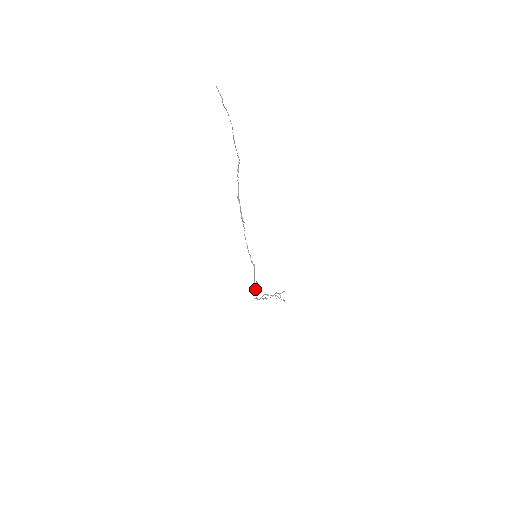
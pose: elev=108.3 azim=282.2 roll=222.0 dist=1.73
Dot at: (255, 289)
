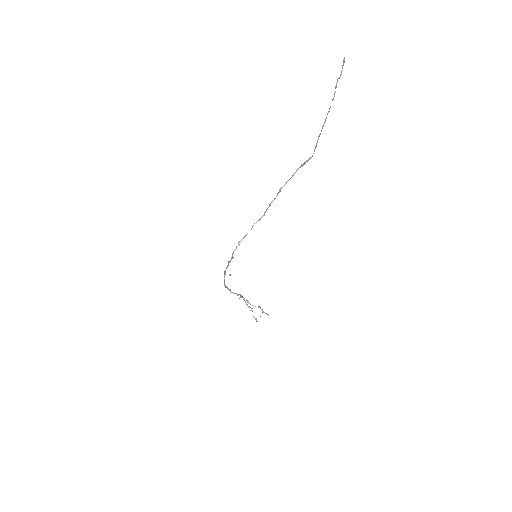
Dot at: occluded
